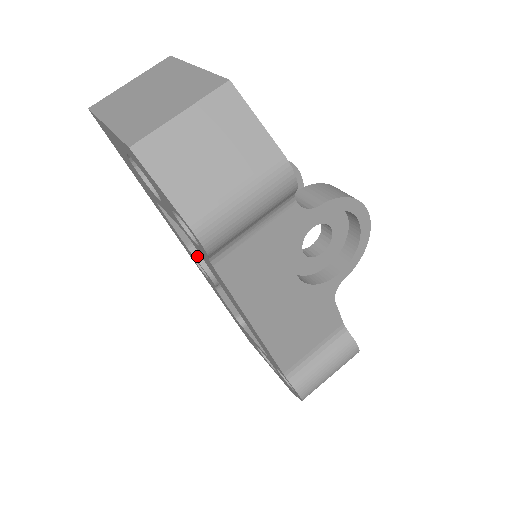
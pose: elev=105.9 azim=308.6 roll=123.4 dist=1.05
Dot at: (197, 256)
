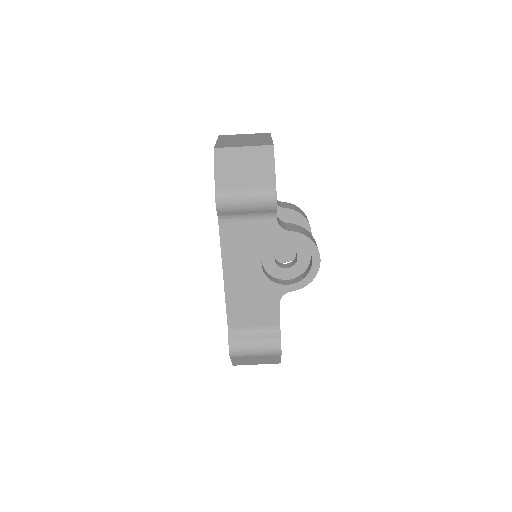
Dot at: occluded
